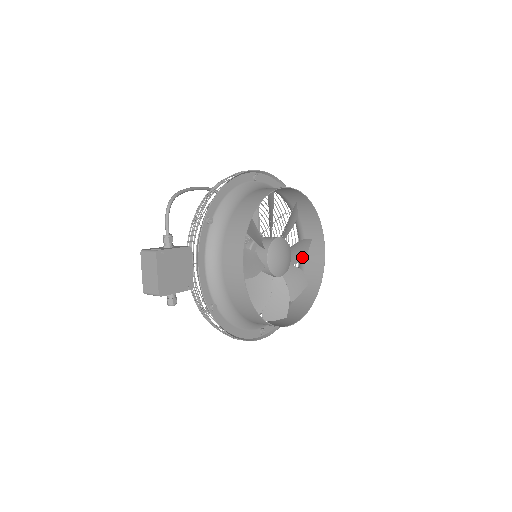
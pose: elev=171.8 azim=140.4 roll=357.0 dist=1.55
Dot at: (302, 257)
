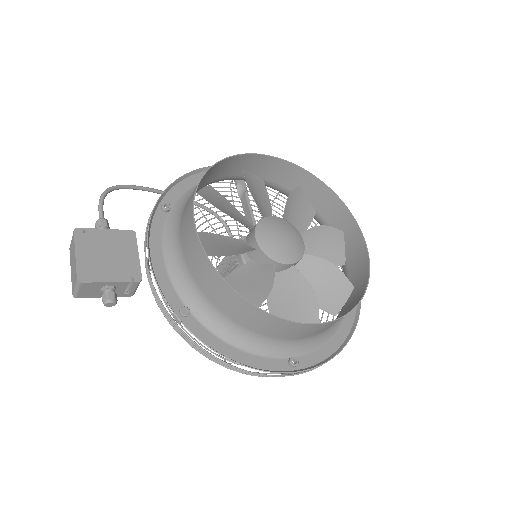
Dot at: (338, 258)
